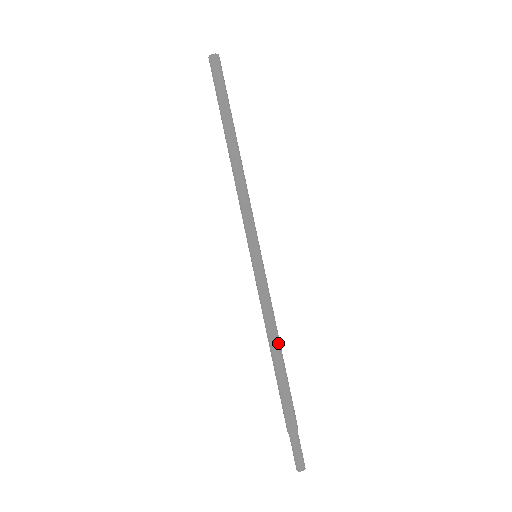
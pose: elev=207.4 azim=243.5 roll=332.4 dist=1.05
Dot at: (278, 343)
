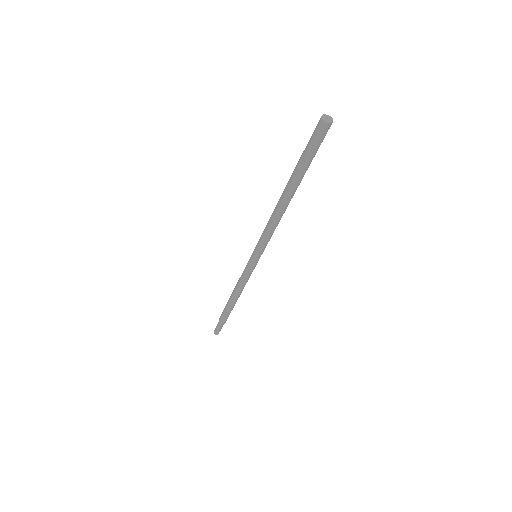
Dot at: occluded
